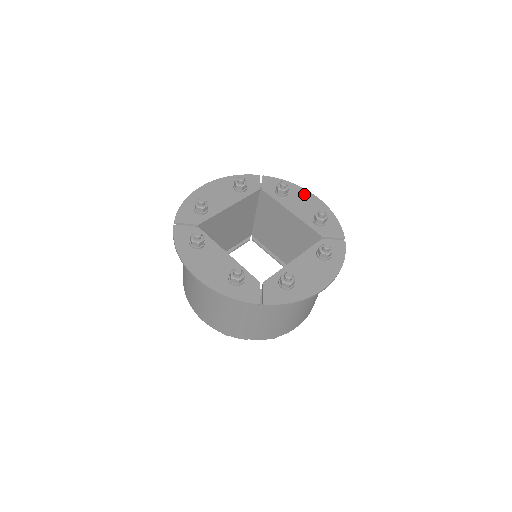
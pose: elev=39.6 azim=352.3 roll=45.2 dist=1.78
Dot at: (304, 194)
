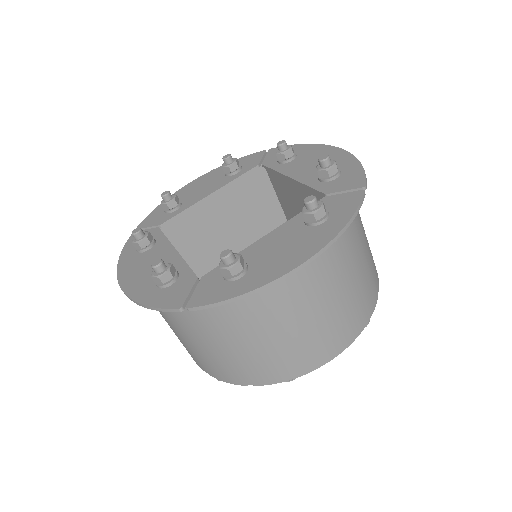
Dot at: (319, 150)
